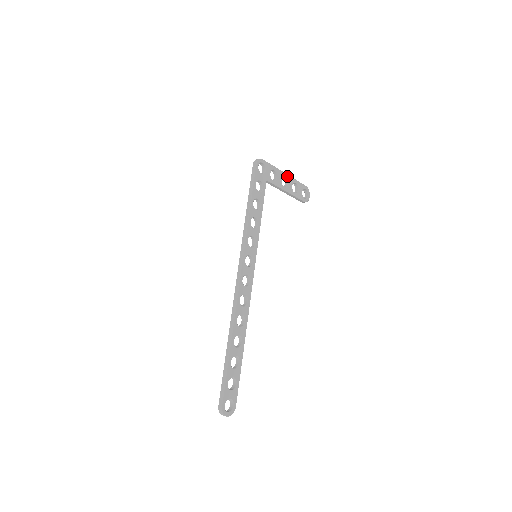
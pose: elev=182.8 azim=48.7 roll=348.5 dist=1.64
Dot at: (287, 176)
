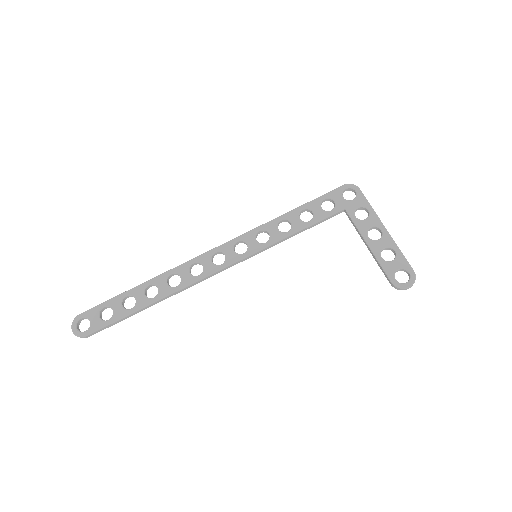
Dot at: (385, 232)
